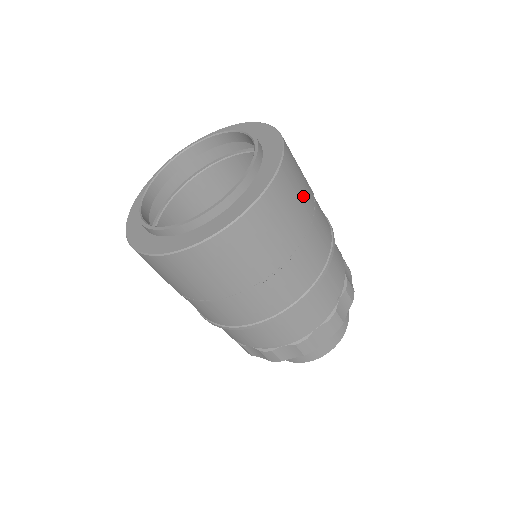
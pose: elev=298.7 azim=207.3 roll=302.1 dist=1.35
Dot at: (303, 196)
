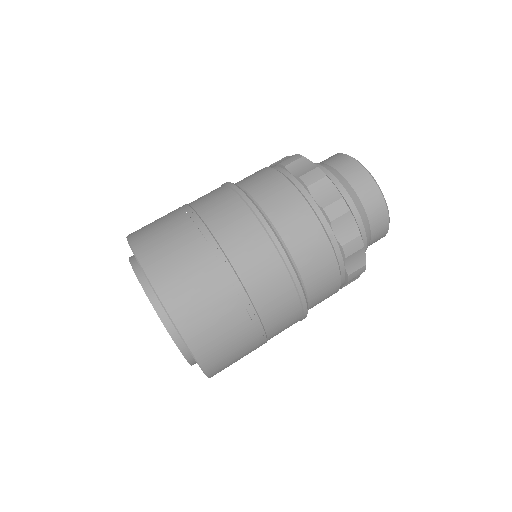
Dot at: (206, 282)
